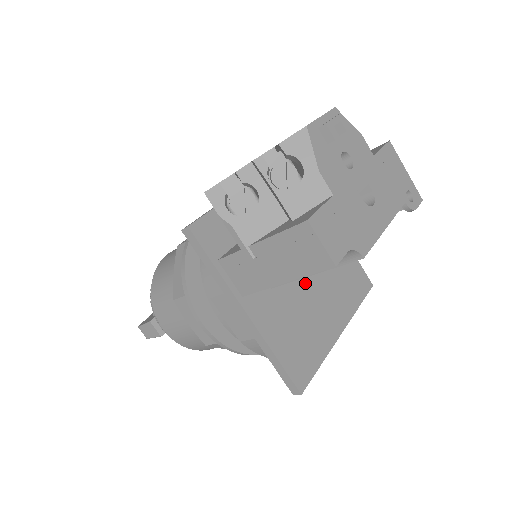
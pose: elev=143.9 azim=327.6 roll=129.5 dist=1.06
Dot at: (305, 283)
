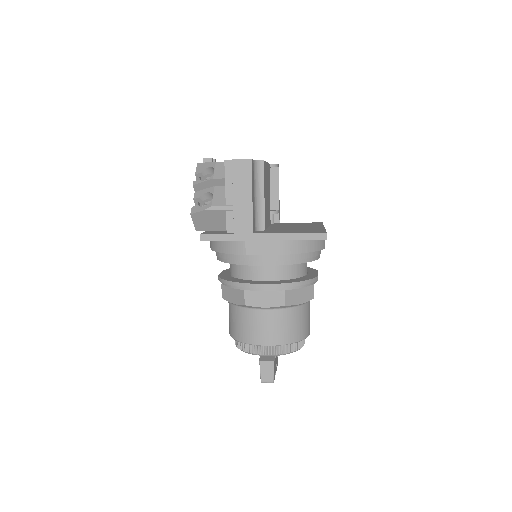
Dot at: occluded
